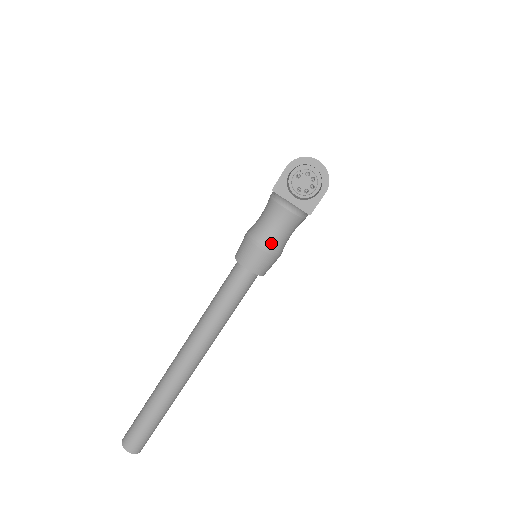
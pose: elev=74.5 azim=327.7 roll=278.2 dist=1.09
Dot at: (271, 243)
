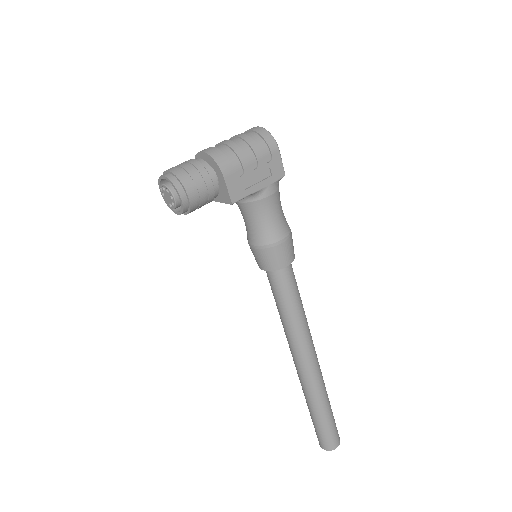
Dot at: (256, 238)
